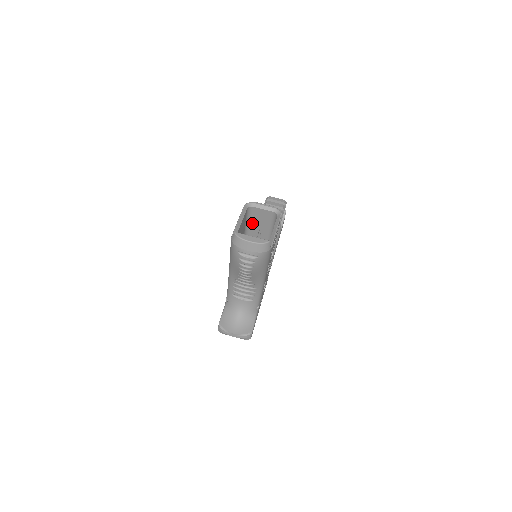
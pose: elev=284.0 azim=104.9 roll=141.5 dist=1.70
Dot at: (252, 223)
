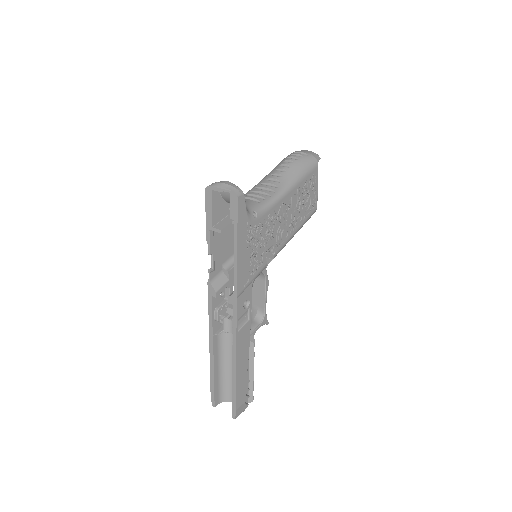
Dot at: occluded
